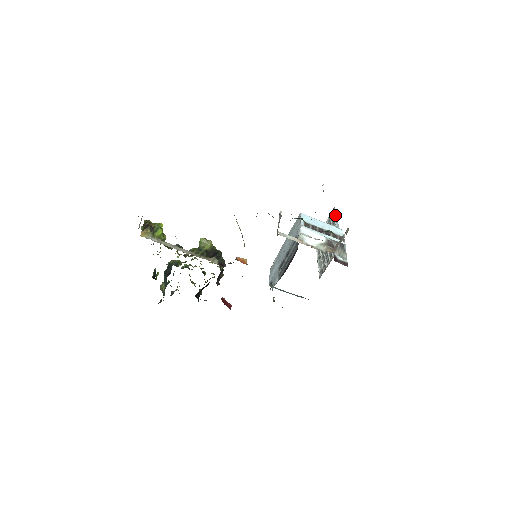
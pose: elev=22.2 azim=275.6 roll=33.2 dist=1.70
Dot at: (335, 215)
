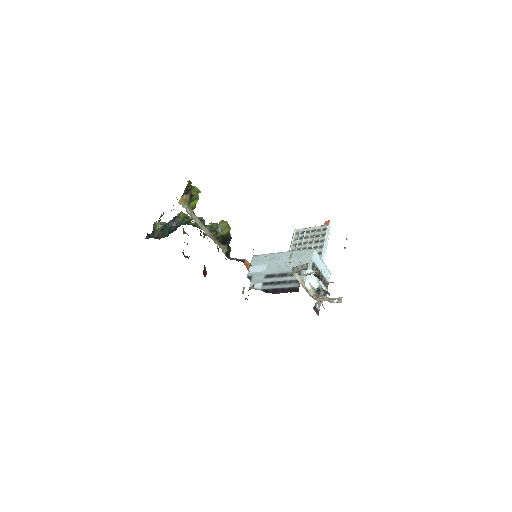
Dot at: (327, 235)
